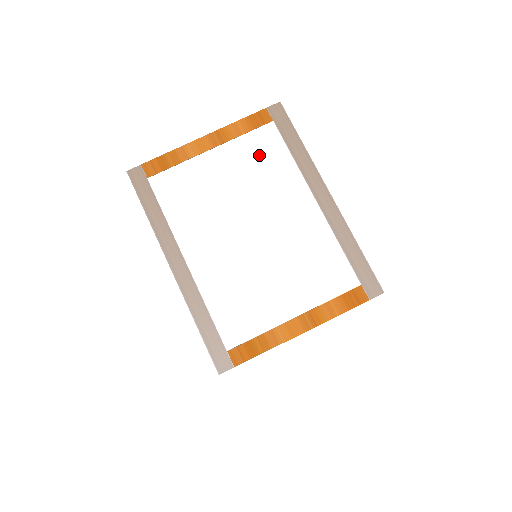
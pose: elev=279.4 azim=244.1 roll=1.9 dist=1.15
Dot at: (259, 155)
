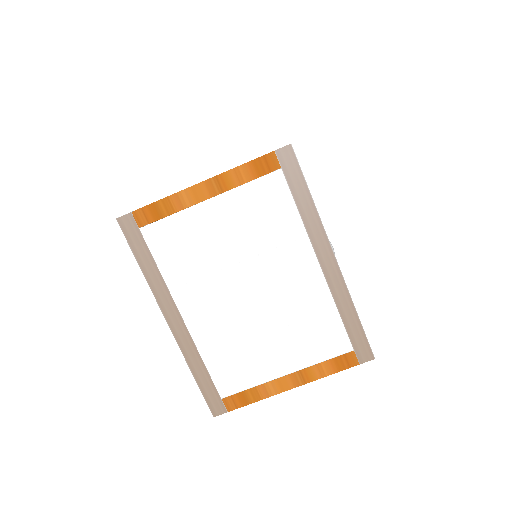
Dot at: (262, 209)
